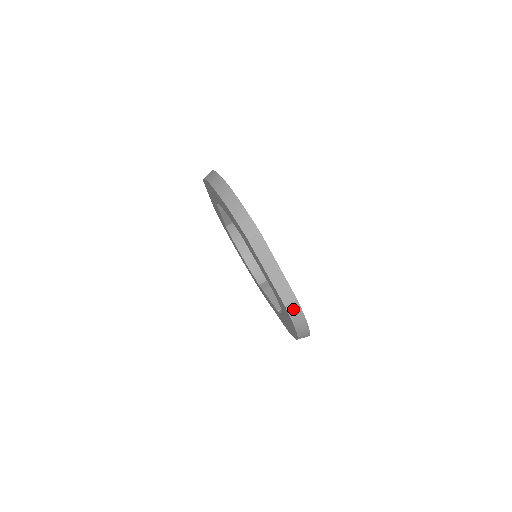
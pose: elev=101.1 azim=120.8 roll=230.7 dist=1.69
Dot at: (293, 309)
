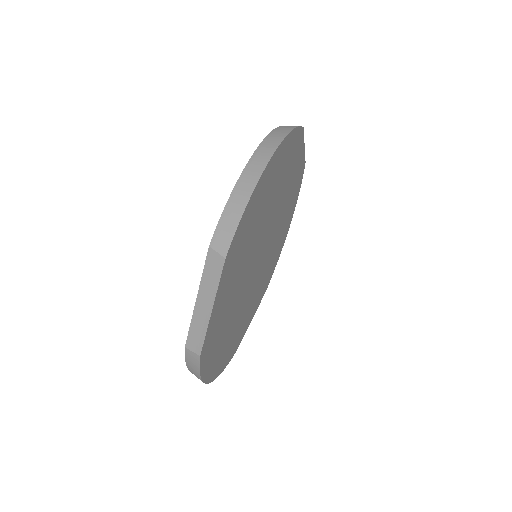
Dot at: (191, 357)
